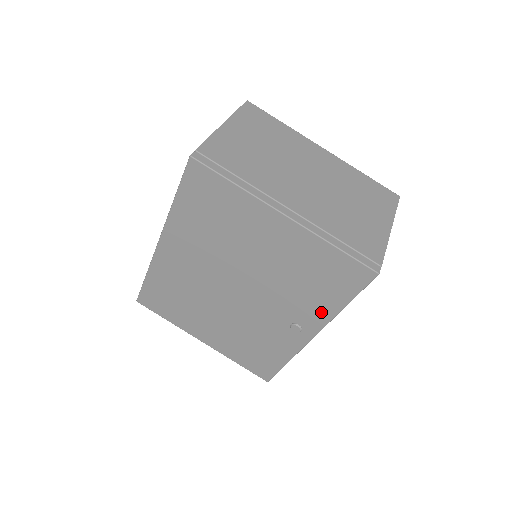
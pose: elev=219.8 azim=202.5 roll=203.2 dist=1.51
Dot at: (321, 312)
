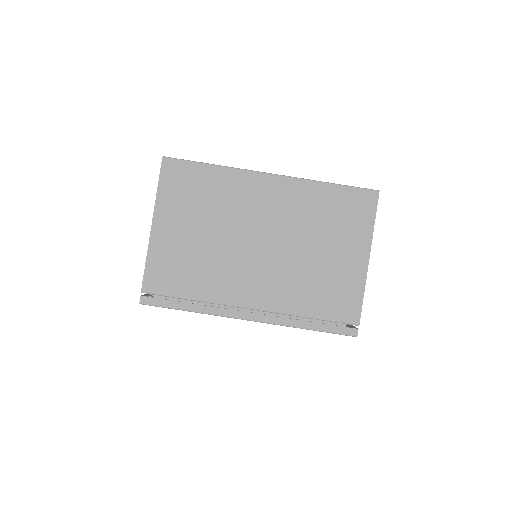
Dot at: occluded
